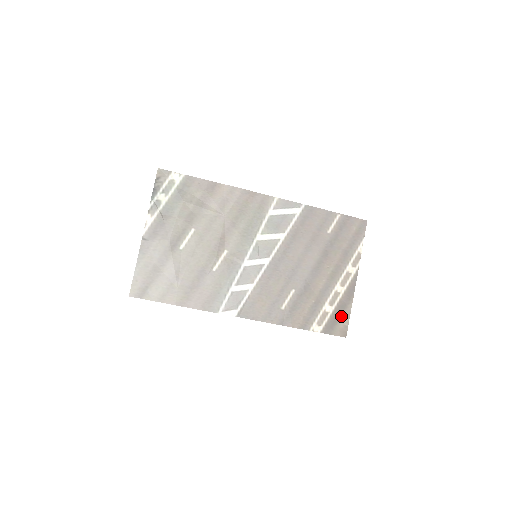
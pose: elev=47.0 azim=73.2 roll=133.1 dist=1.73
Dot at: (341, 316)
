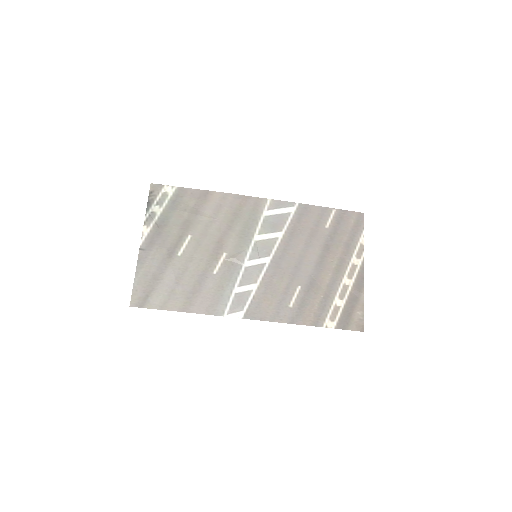
Dot at: (354, 309)
